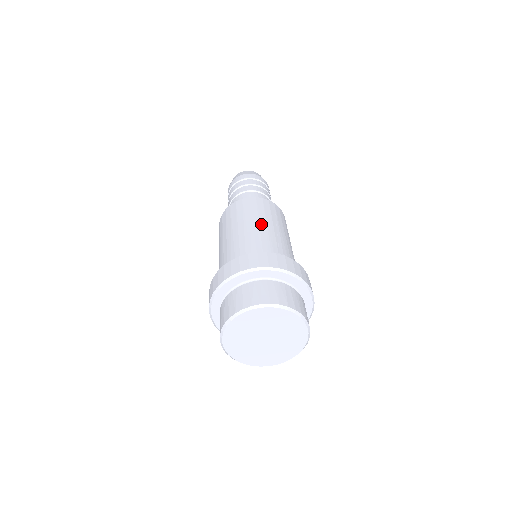
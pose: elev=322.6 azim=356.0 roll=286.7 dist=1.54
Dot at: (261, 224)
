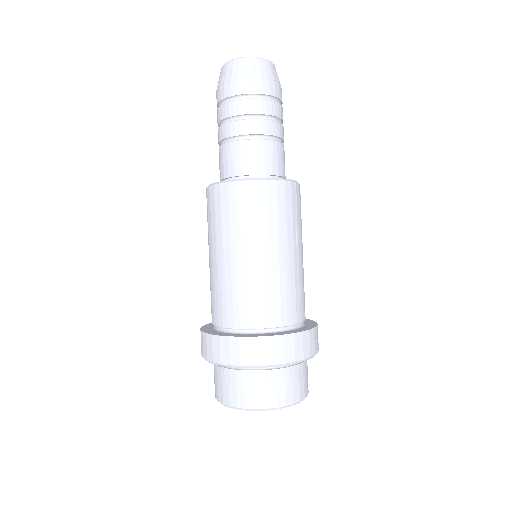
Dot at: (232, 255)
